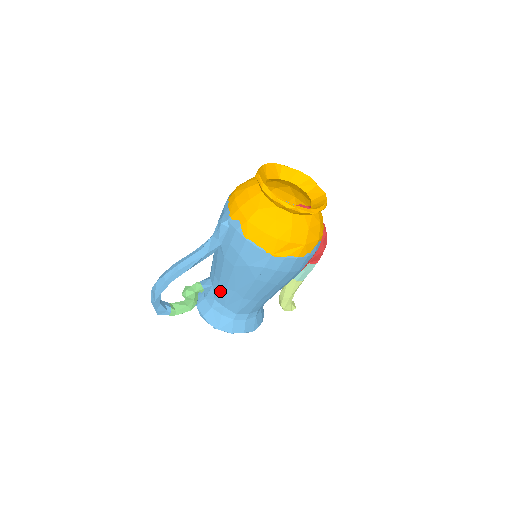
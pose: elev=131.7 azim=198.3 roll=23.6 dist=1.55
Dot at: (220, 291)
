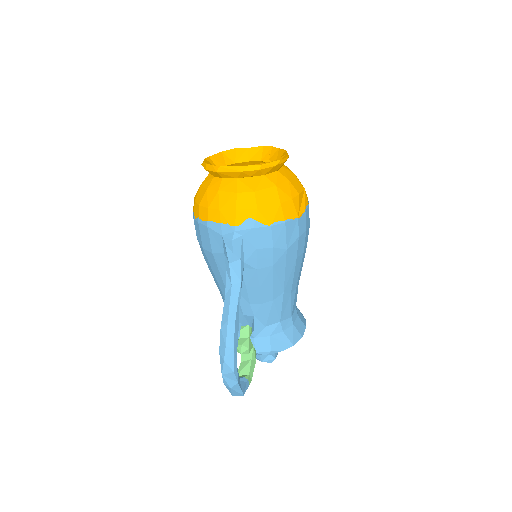
Dot at: (267, 311)
